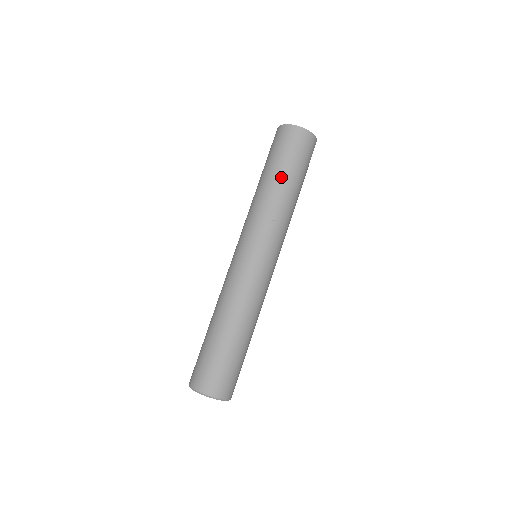
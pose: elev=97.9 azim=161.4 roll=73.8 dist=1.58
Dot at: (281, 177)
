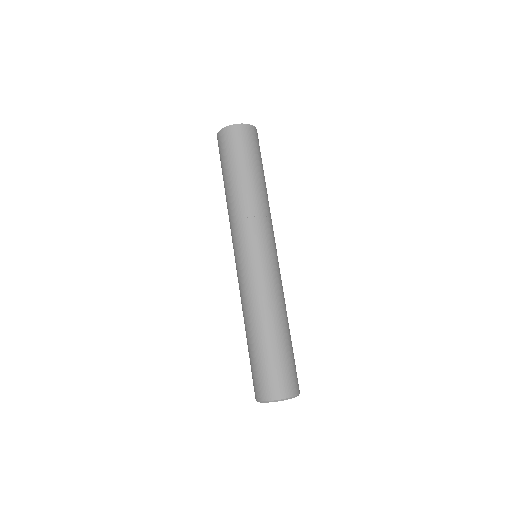
Dot at: (256, 175)
